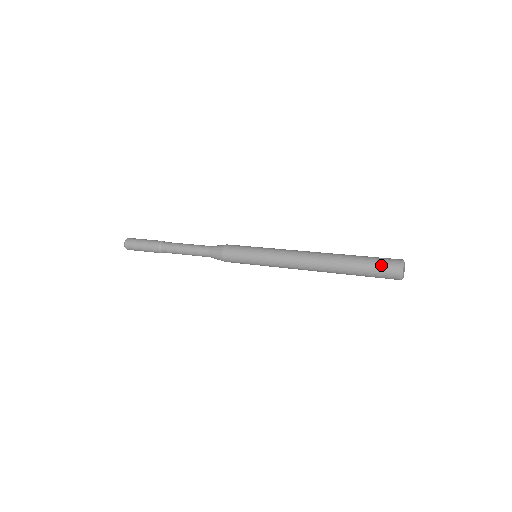
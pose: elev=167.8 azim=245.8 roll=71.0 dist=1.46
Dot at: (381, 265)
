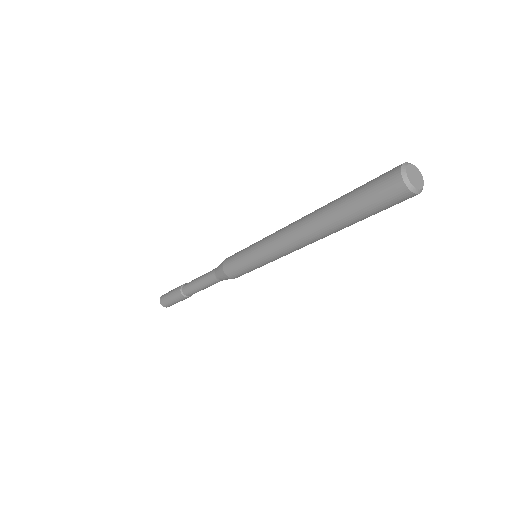
Dot at: occluded
